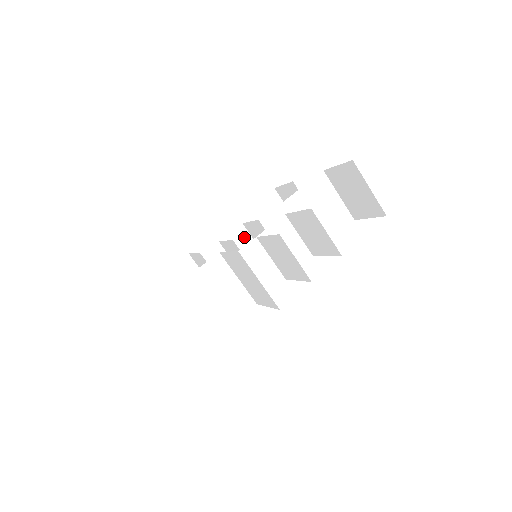
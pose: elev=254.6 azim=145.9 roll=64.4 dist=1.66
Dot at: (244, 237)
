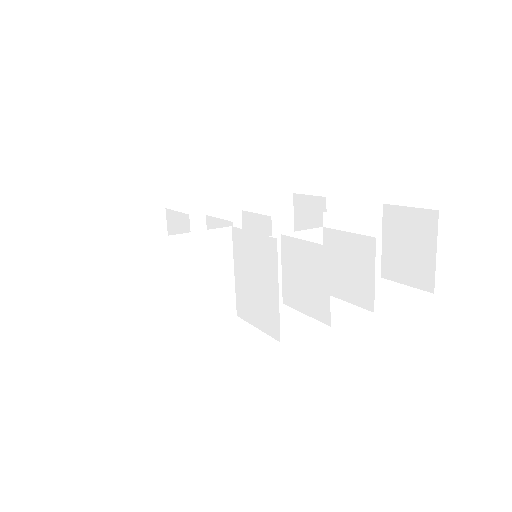
Dot at: (235, 226)
